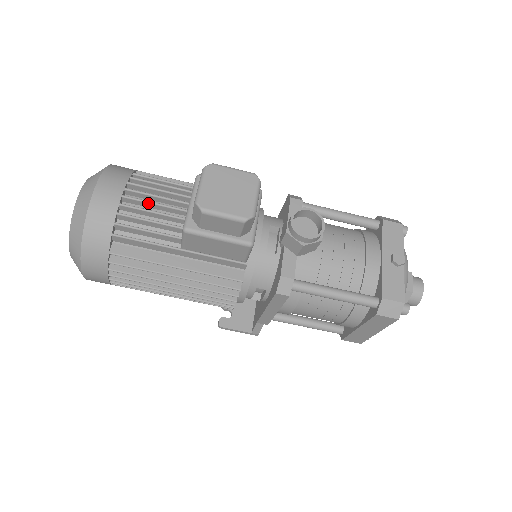
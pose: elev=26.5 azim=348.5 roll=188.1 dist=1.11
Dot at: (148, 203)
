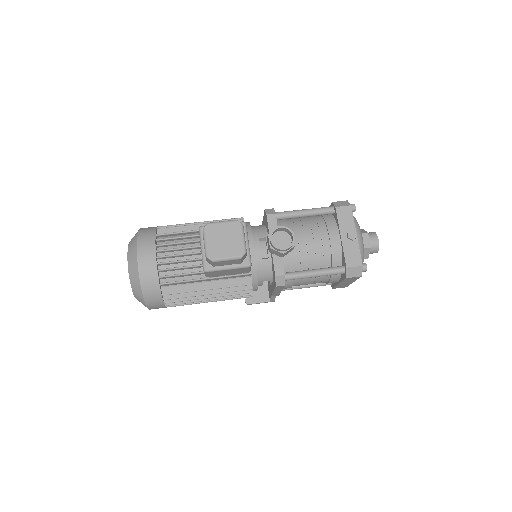
Dot at: (174, 256)
